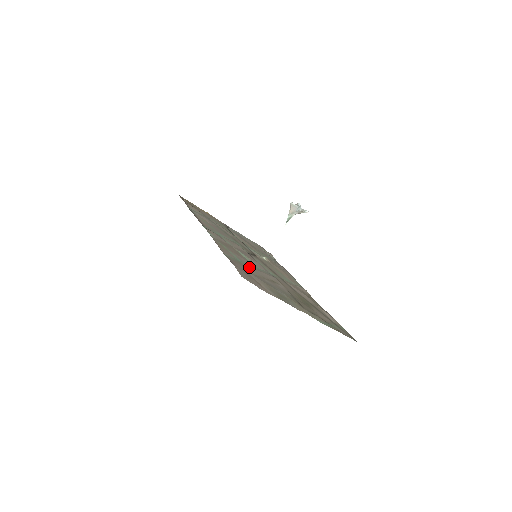
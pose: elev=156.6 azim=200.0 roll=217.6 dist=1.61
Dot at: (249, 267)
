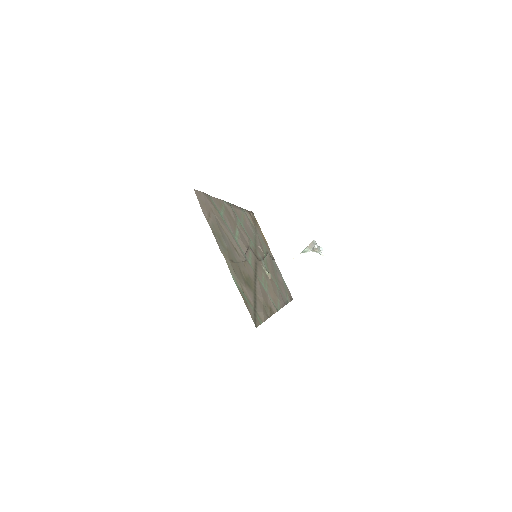
Dot at: (224, 223)
